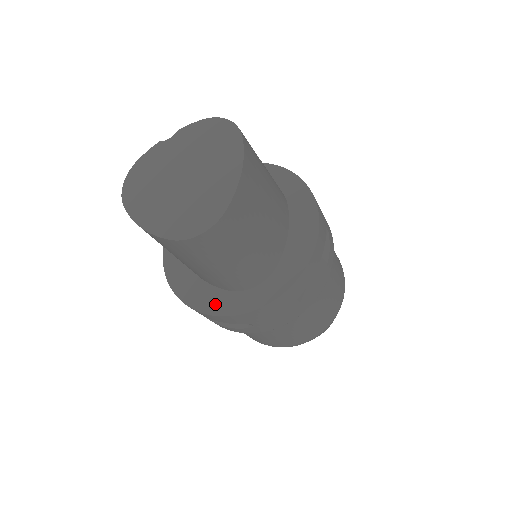
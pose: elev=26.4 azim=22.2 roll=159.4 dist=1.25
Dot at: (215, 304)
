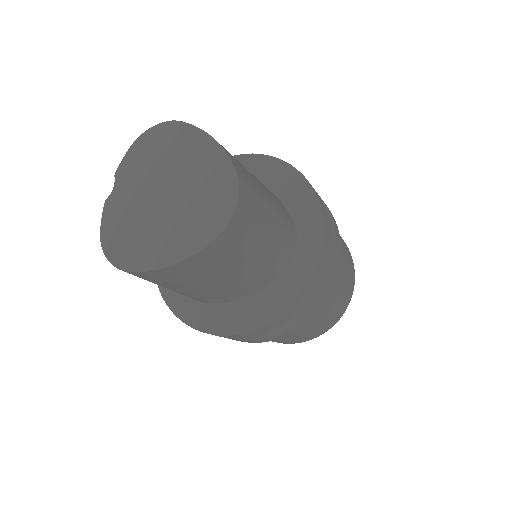
Dot at: (277, 302)
